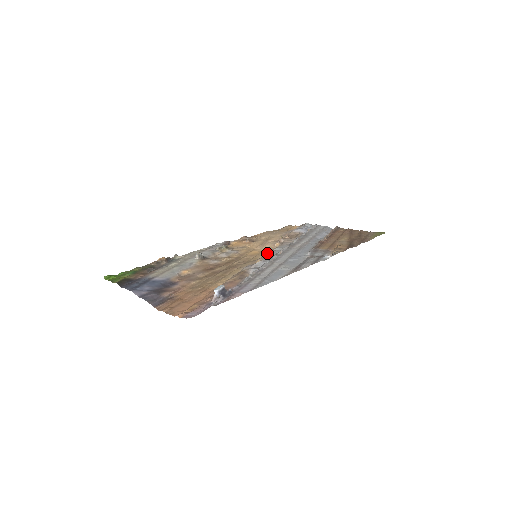
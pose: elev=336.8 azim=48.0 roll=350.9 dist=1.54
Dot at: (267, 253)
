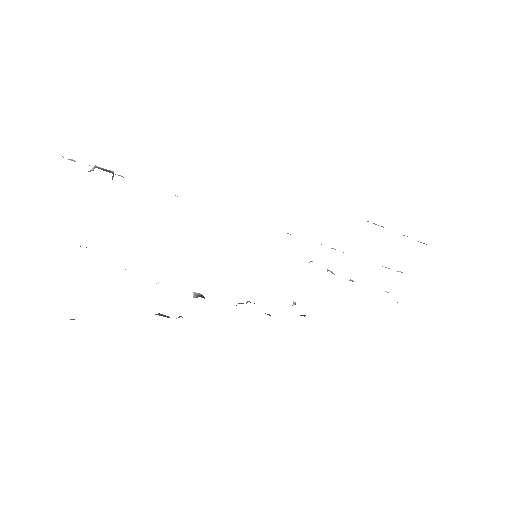
Dot at: occluded
